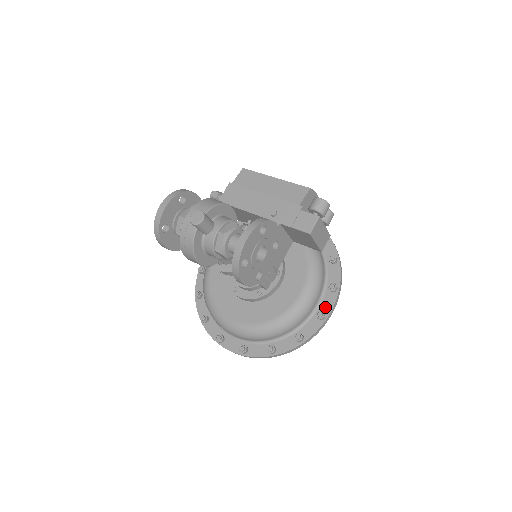
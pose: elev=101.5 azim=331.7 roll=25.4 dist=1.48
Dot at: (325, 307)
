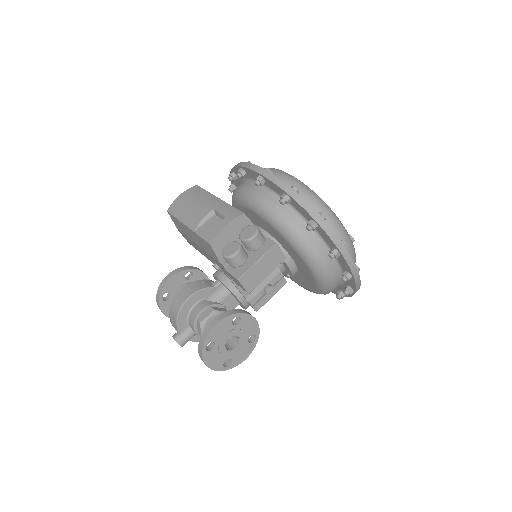
Dot at: (344, 267)
